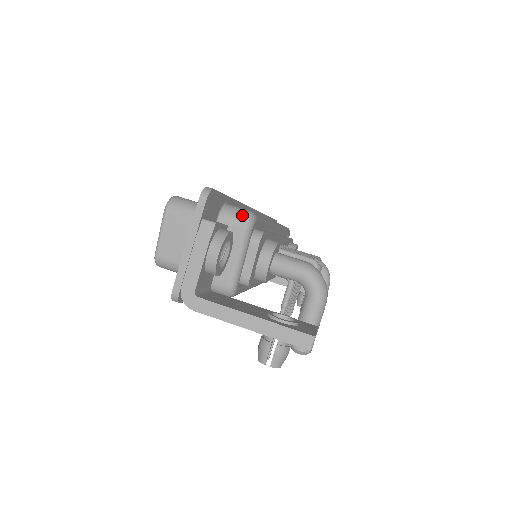
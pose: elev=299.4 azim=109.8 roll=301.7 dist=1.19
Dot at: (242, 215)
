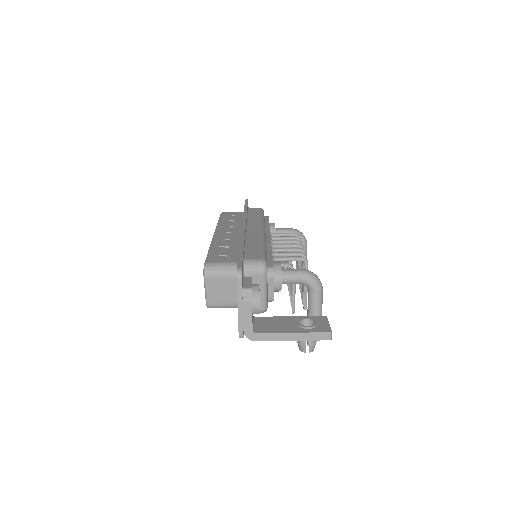
Dot at: (258, 266)
